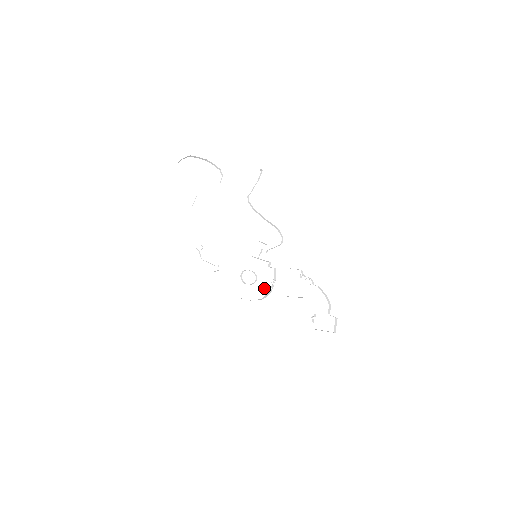
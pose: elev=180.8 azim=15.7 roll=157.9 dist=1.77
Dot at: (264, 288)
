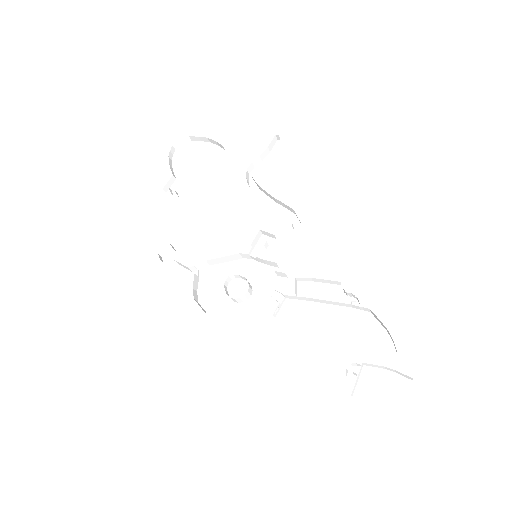
Dot at: (265, 310)
